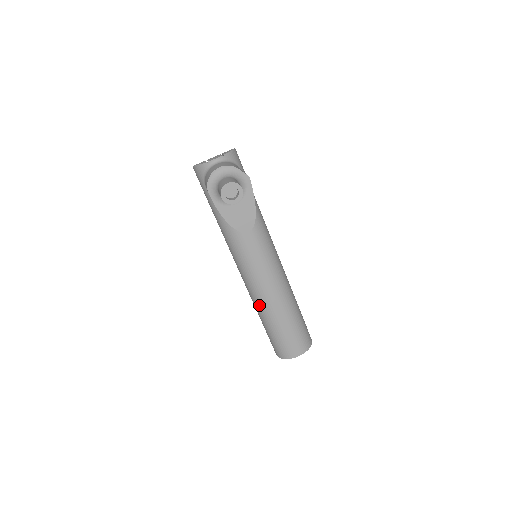
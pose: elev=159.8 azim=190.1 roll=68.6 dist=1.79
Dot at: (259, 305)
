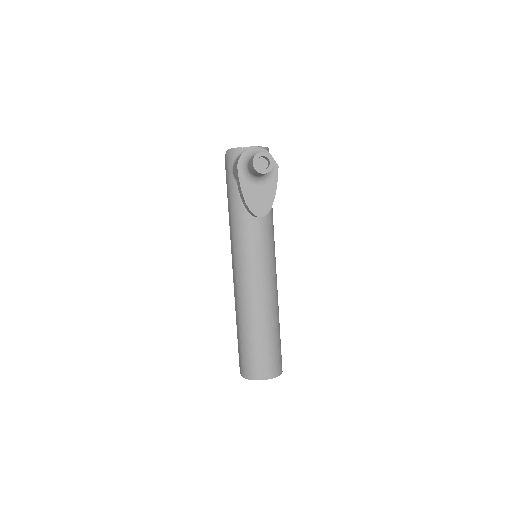
Dot at: (243, 308)
